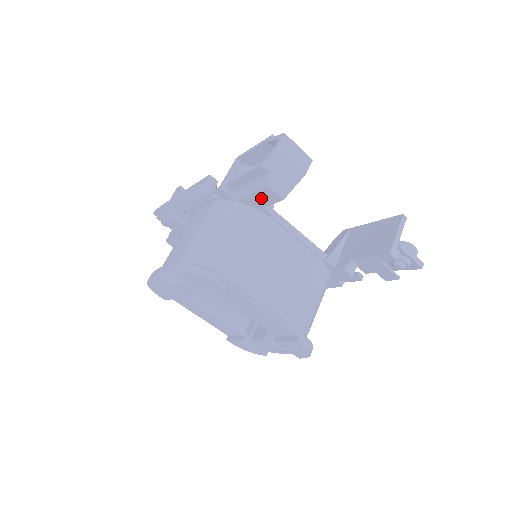
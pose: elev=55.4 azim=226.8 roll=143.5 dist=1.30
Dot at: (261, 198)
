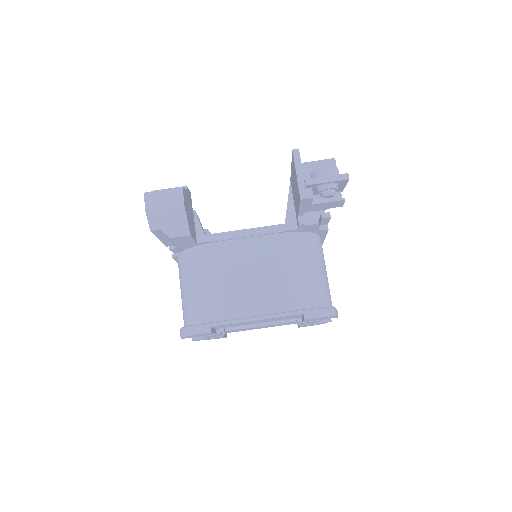
Dot at: (184, 242)
